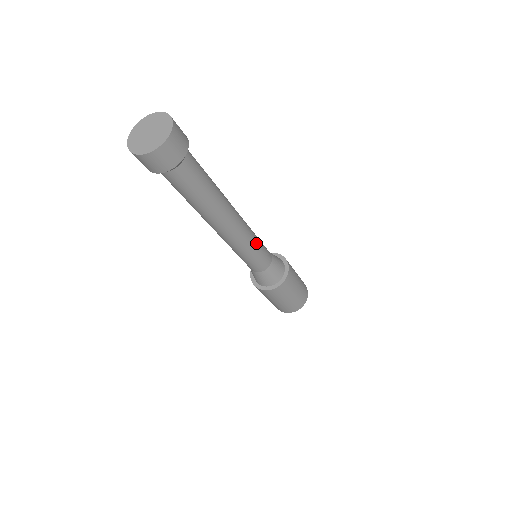
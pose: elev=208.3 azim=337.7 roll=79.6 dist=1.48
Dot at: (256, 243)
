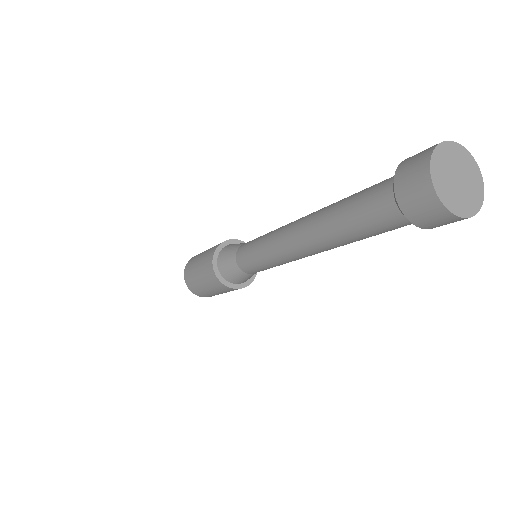
Dot at: occluded
